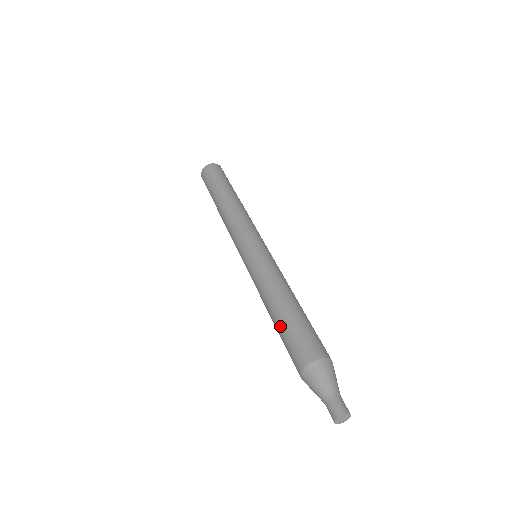
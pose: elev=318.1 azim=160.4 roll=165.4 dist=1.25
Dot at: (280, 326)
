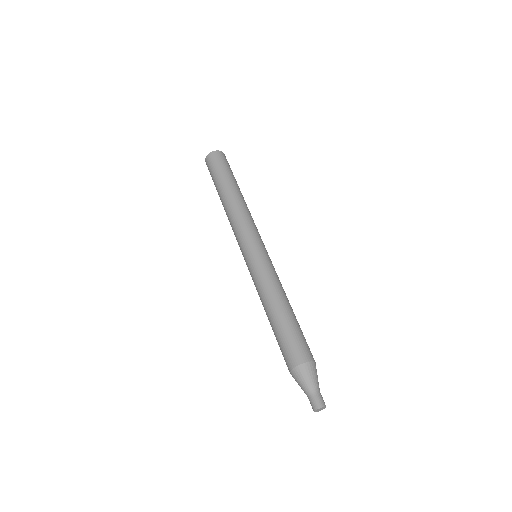
Dot at: (283, 324)
